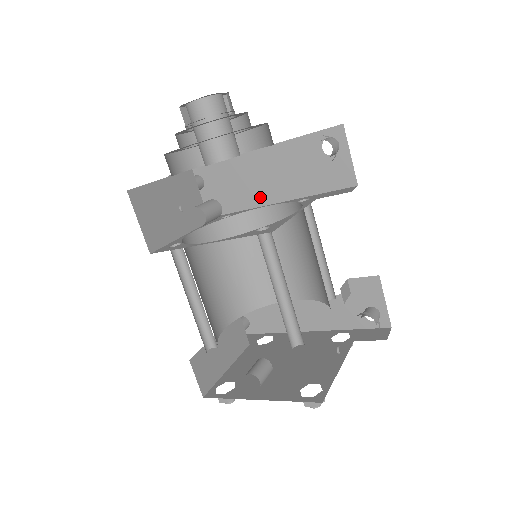
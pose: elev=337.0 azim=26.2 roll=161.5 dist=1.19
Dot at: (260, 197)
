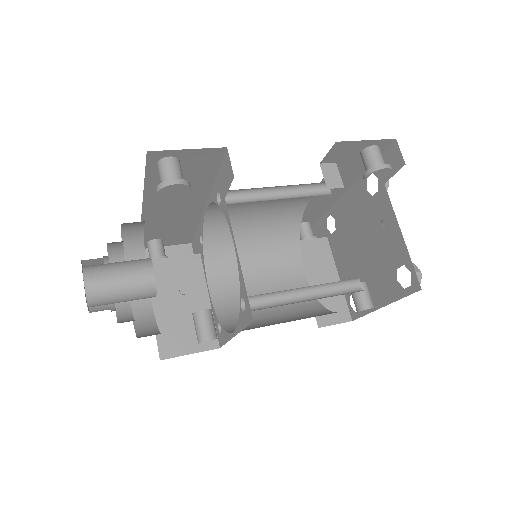
Dot at: (193, 210)
